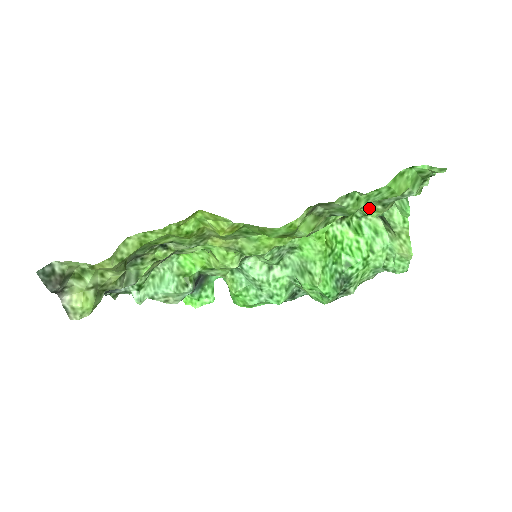
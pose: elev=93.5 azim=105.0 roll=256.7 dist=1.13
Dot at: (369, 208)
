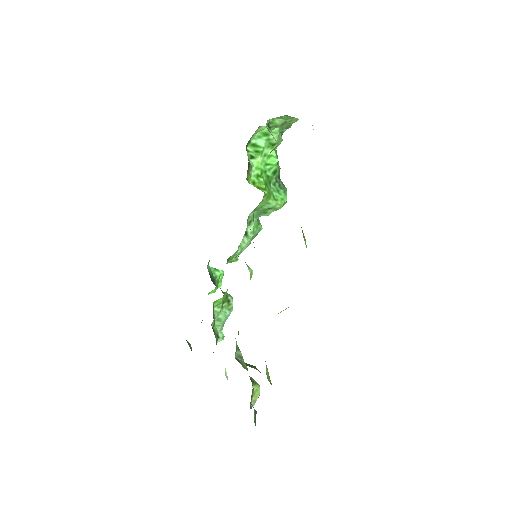
Dot at: occluded
